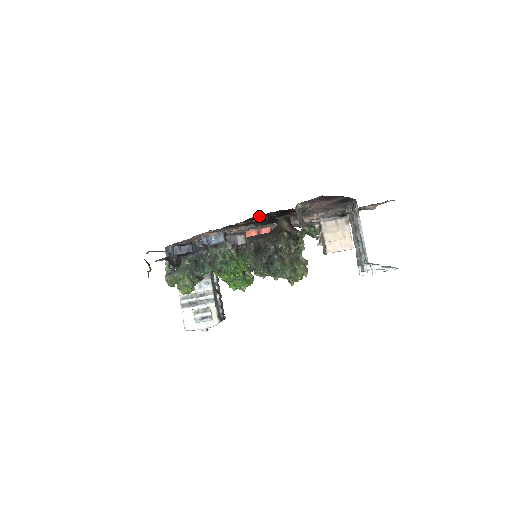
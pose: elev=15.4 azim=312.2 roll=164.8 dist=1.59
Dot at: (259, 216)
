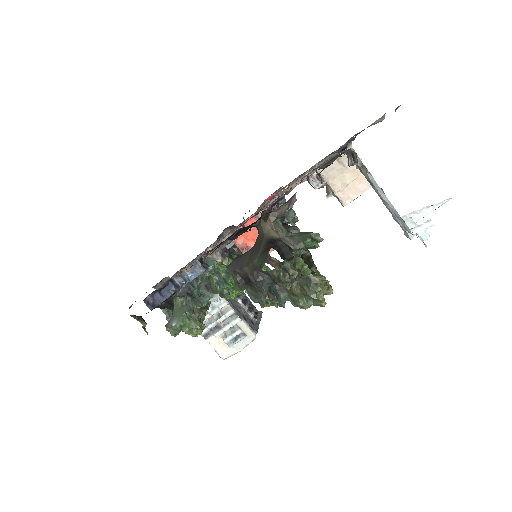
Dot at: occluded
